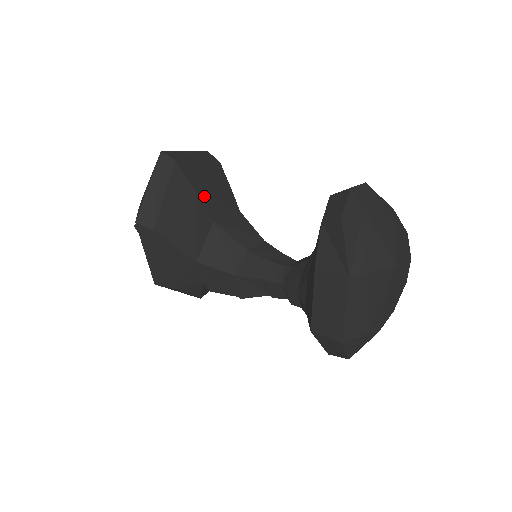
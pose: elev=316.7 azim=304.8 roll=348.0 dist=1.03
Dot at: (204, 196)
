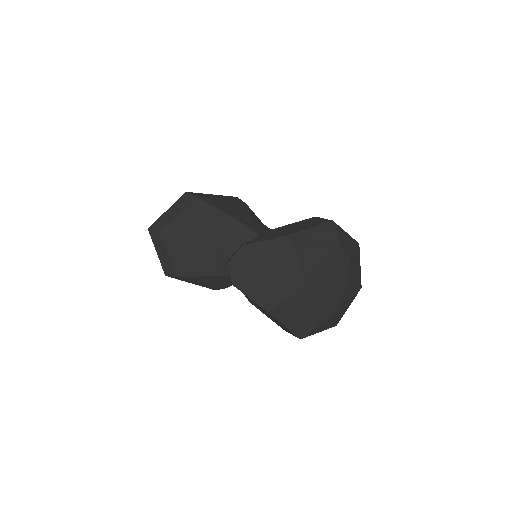
Dot at: (196, 235)
